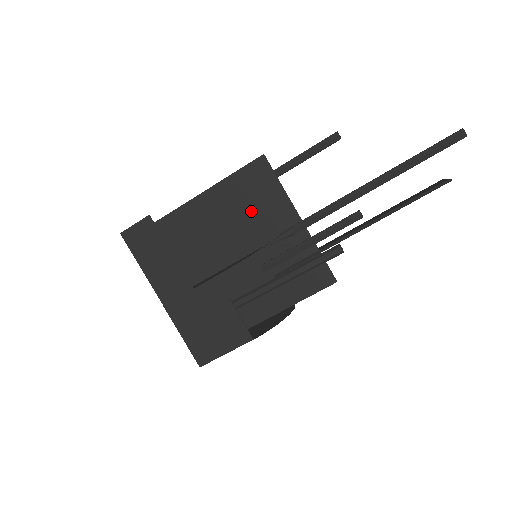
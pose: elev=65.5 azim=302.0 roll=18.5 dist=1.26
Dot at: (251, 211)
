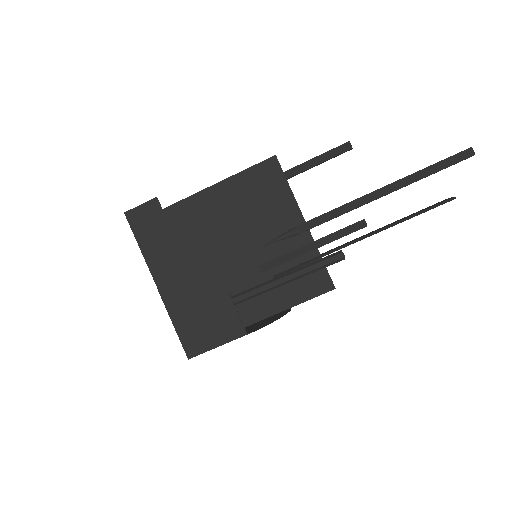
Dot at: (257, 209)
